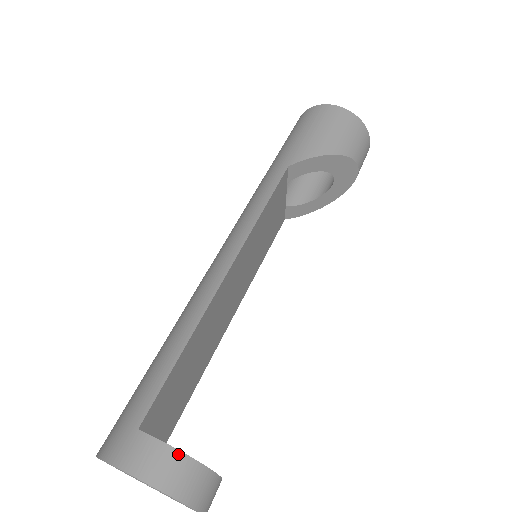
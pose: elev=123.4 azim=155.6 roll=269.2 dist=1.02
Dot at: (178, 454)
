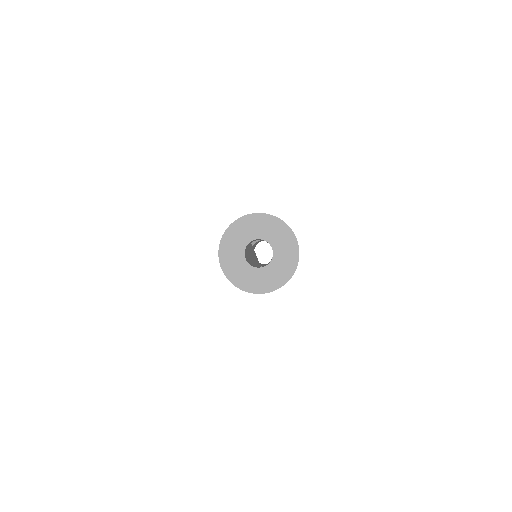
Dot at: occluded
